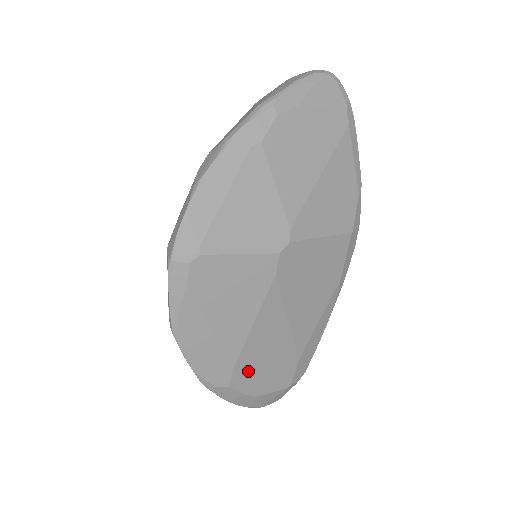
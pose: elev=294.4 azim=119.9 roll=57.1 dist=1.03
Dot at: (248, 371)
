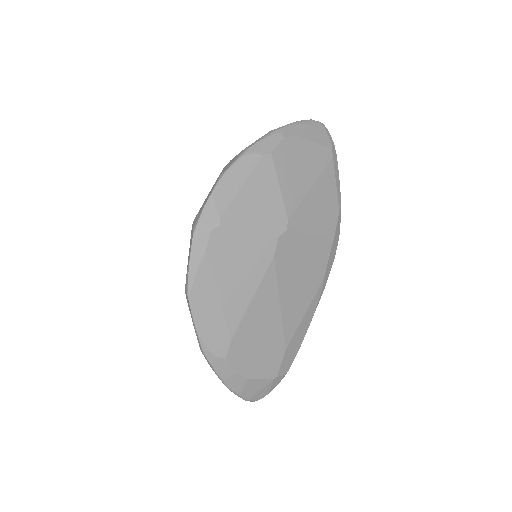
Dot at: (243, 347)
